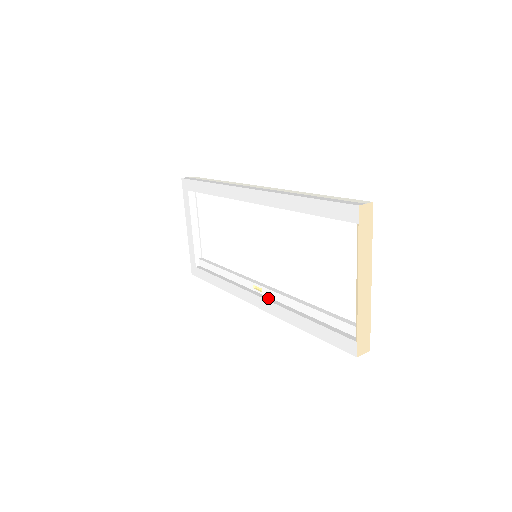
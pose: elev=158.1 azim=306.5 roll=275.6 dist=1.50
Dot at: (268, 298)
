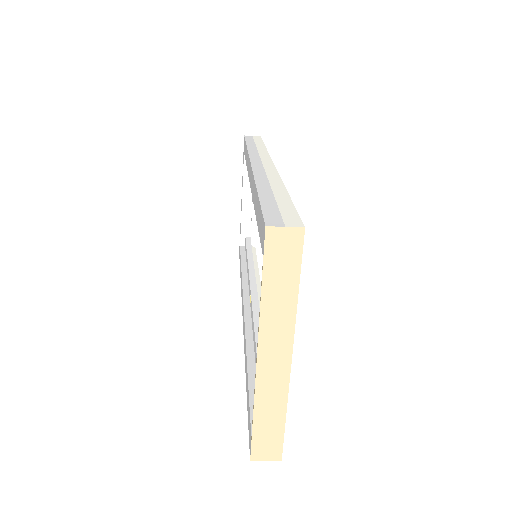
Dot at: (248, 316)
